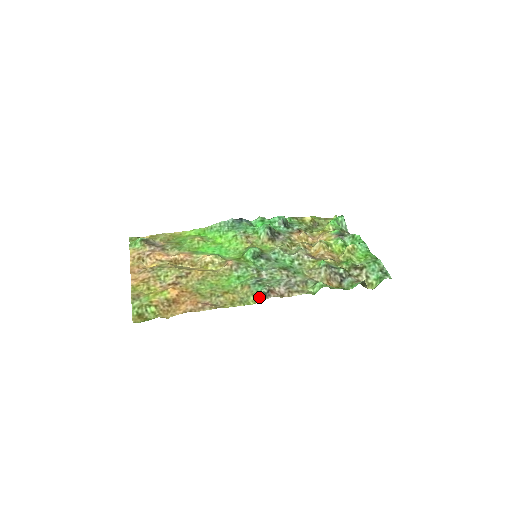
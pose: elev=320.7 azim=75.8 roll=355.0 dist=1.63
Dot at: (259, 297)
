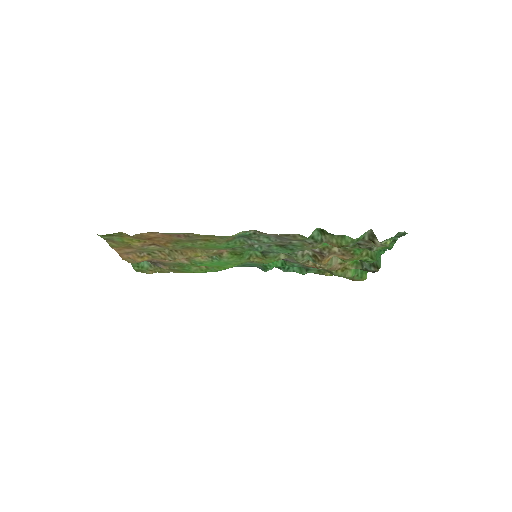
Dot at: (240, 233)
